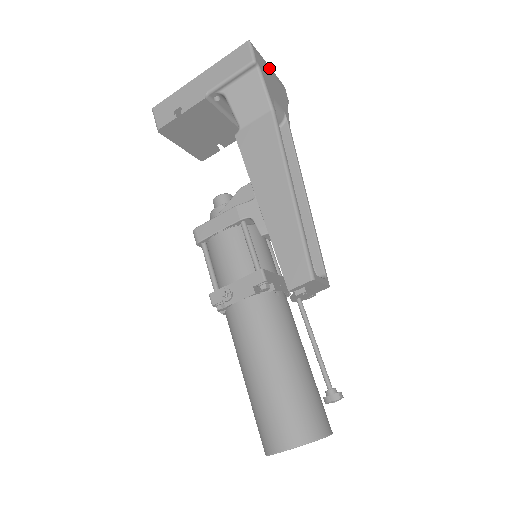
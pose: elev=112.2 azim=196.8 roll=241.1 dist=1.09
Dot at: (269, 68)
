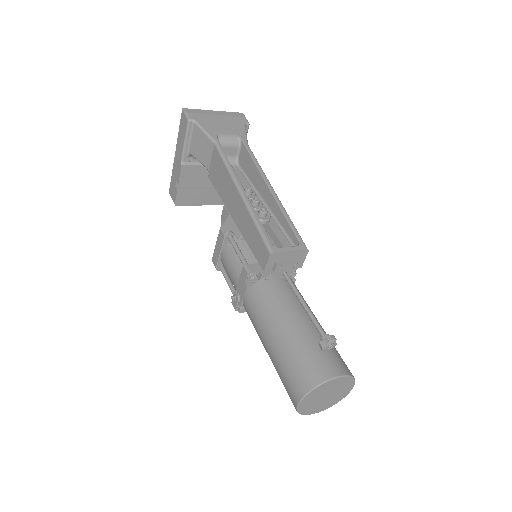
Dot at: (215, 113)
